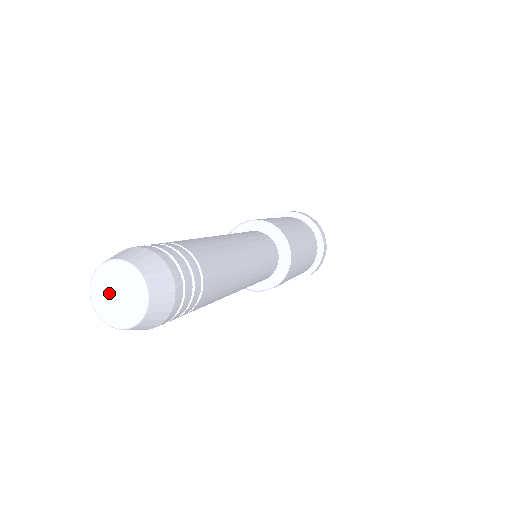
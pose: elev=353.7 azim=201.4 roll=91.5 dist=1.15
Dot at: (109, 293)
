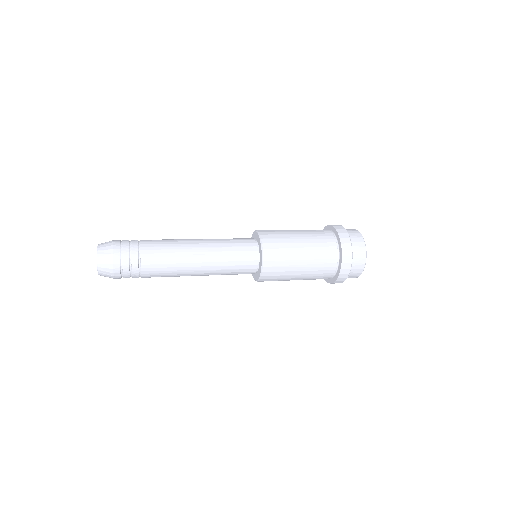
Dot at: occluded
